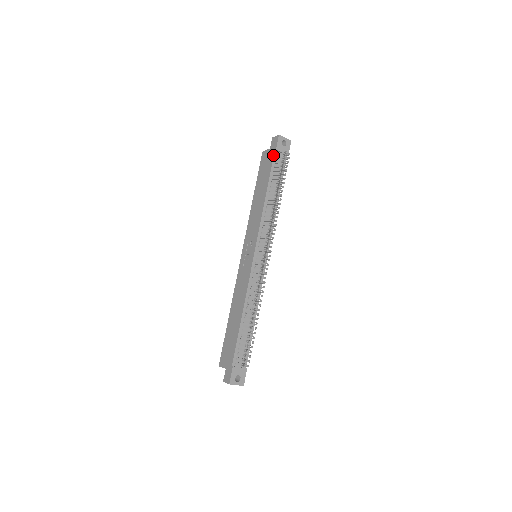
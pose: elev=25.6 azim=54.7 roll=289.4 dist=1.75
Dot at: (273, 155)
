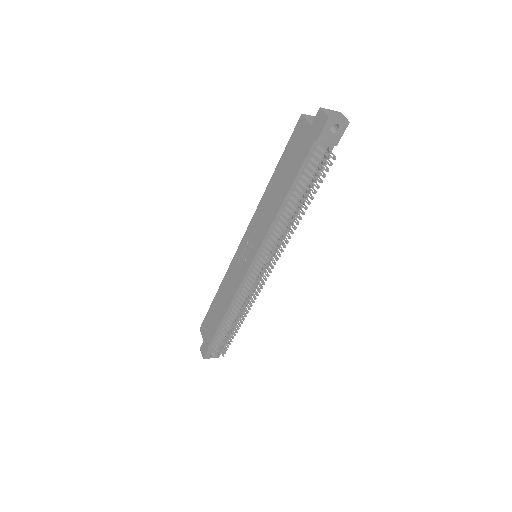
Dot at: (310, 147)
